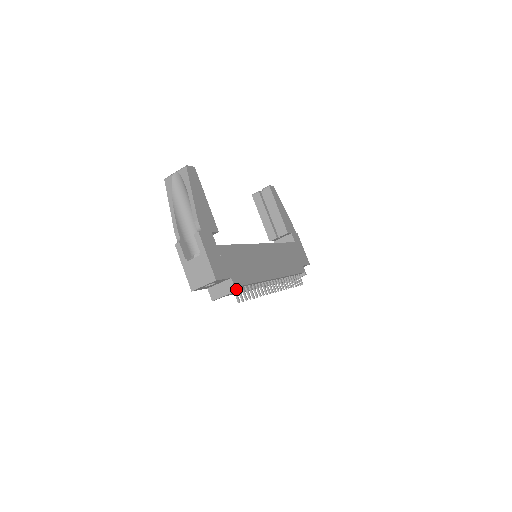
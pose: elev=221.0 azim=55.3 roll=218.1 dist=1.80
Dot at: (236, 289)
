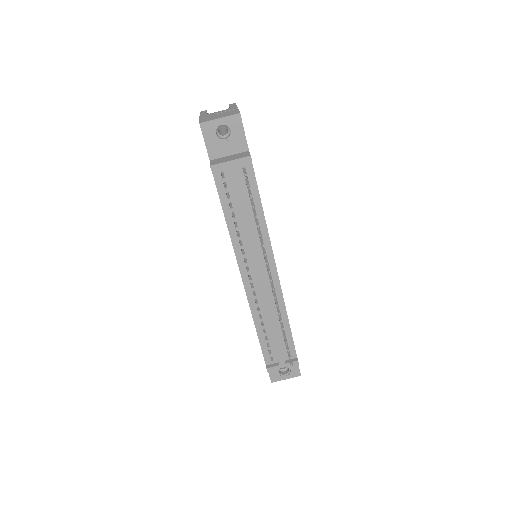
Dot at: occluded
